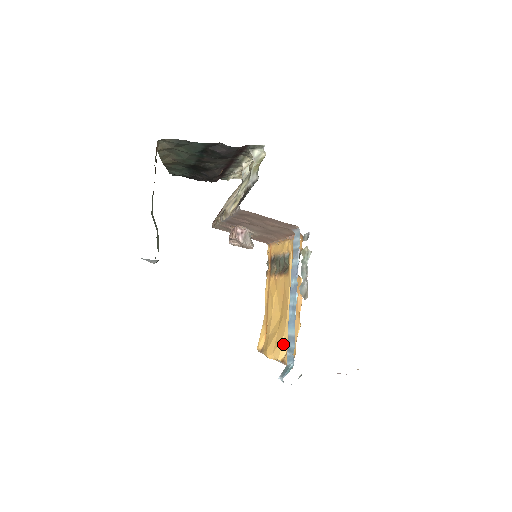
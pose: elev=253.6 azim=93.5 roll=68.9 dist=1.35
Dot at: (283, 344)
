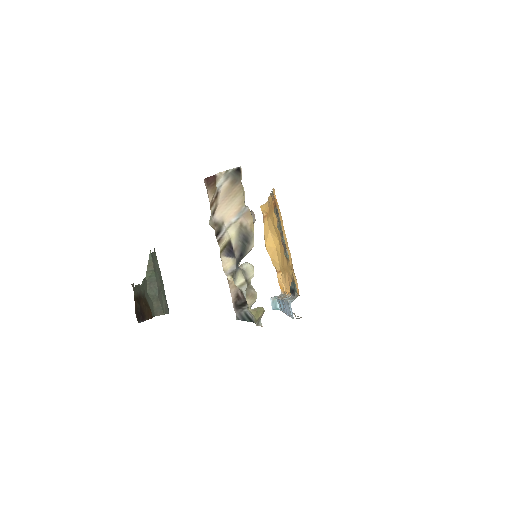
Dot at: (278, 266)
